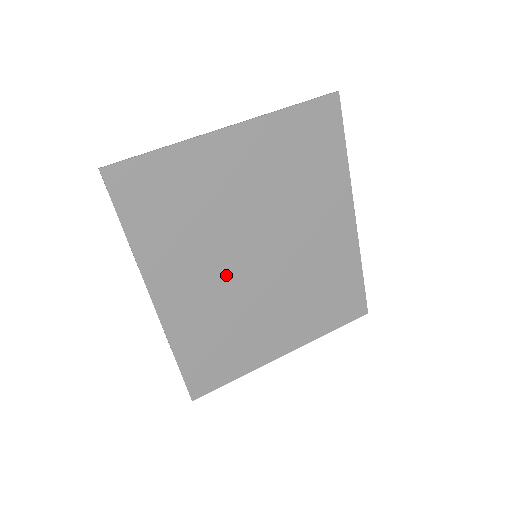
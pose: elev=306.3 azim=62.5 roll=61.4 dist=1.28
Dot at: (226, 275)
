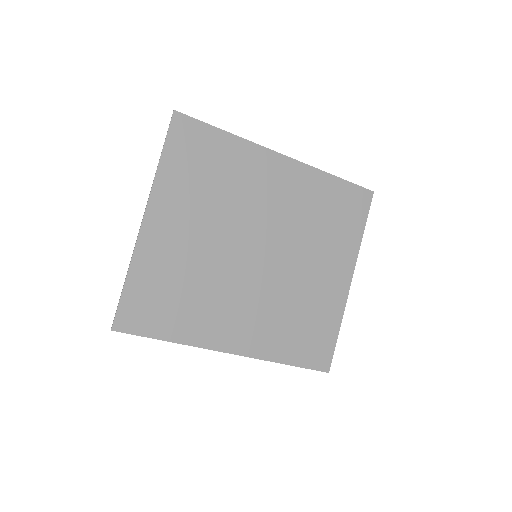
Dot at: (253, 289)
